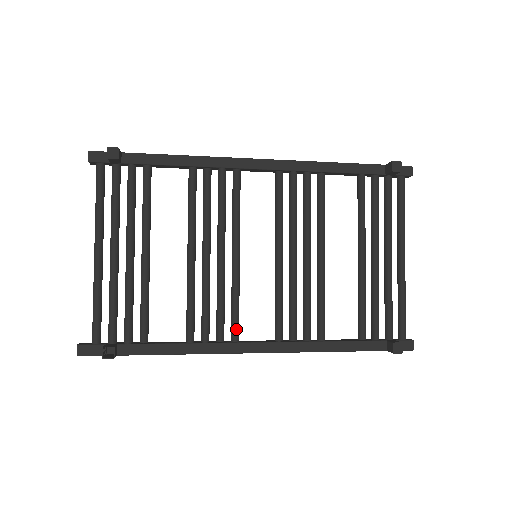
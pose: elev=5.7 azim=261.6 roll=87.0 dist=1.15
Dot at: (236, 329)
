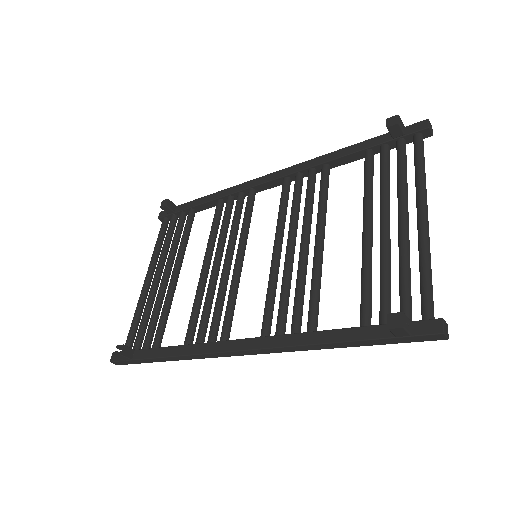
Dot at: (224, 328)
